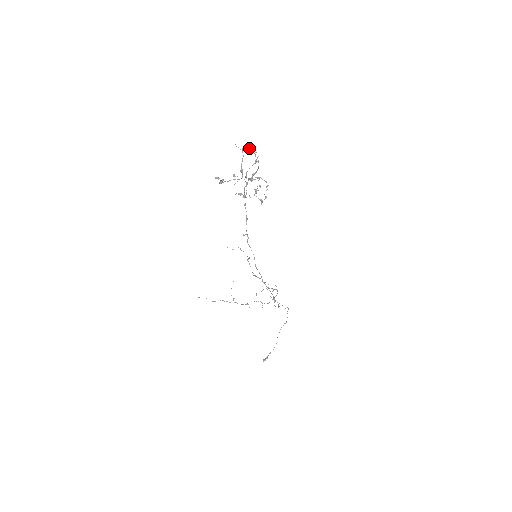
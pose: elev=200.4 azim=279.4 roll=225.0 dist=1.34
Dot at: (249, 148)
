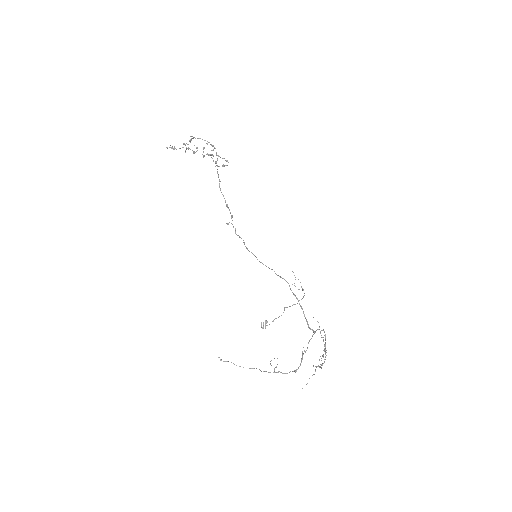
Dot at: occluded
